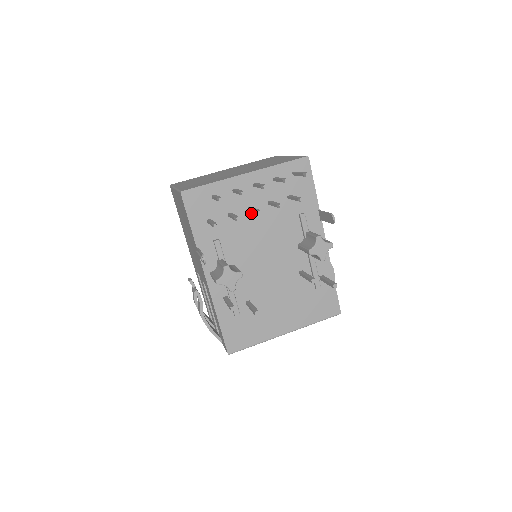
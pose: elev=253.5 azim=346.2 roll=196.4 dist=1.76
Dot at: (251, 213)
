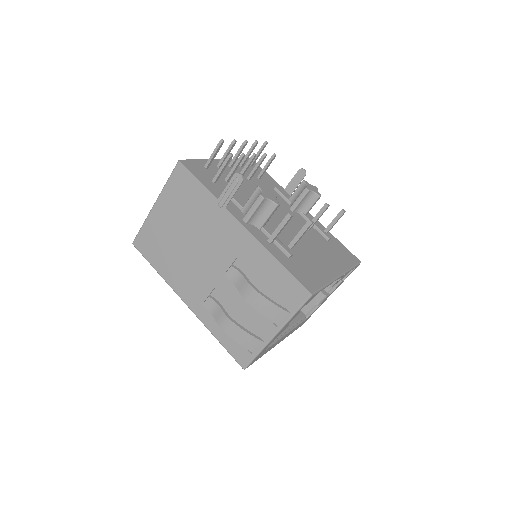
Dot at: occluded
